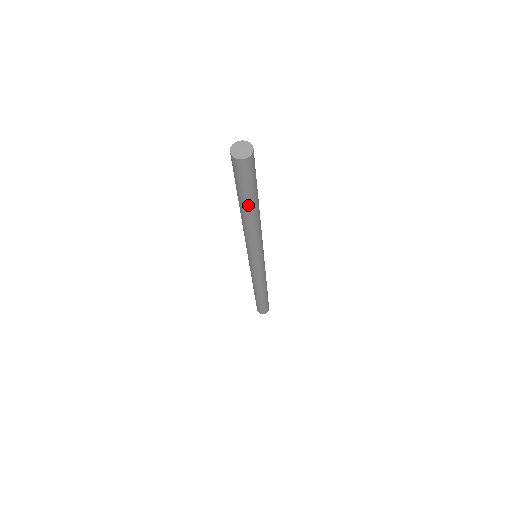
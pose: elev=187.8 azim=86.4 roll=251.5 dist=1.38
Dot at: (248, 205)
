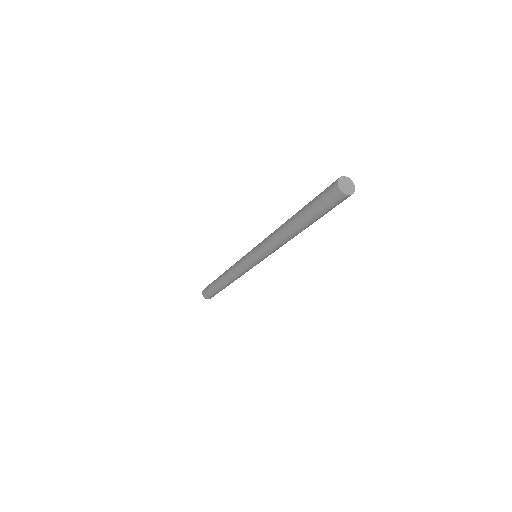
Dot at: (307, 224)
